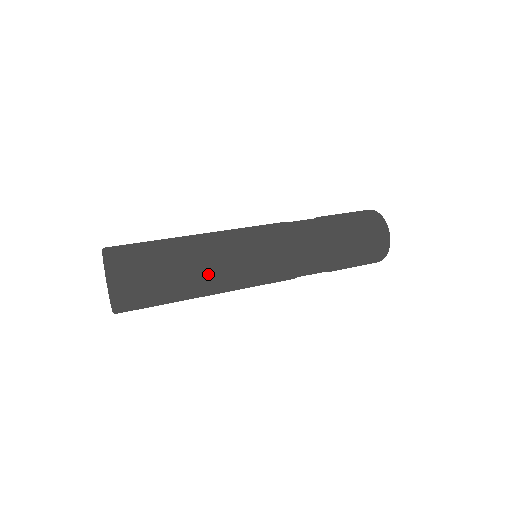
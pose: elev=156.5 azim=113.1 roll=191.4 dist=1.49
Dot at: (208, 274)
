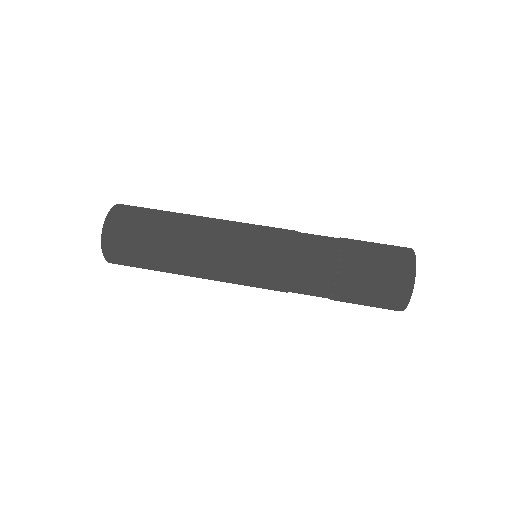
Dot at: (188, 267)
